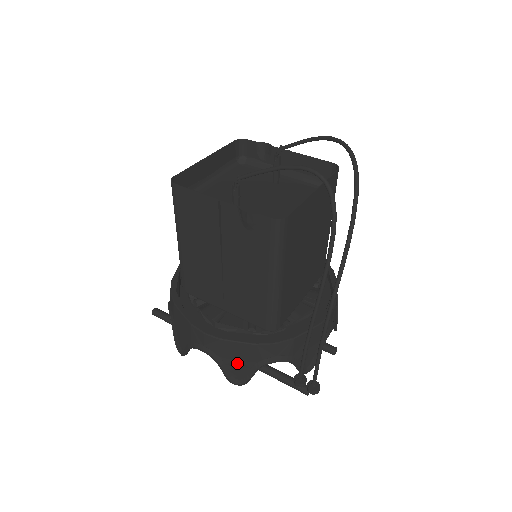
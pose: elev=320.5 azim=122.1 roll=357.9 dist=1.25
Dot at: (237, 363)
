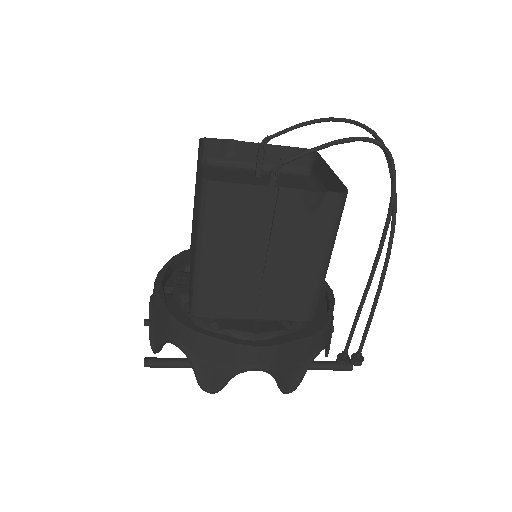
Dot at: (291, 367)
